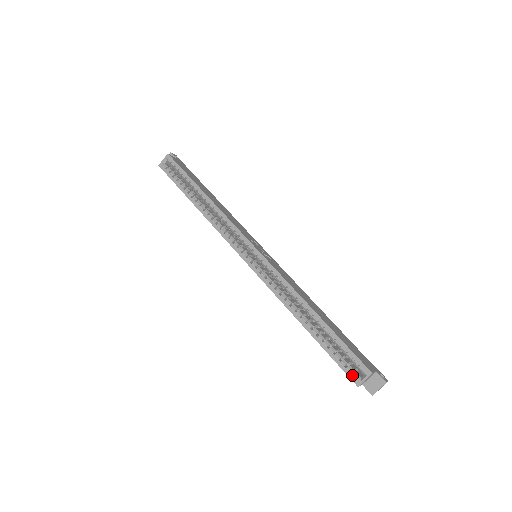
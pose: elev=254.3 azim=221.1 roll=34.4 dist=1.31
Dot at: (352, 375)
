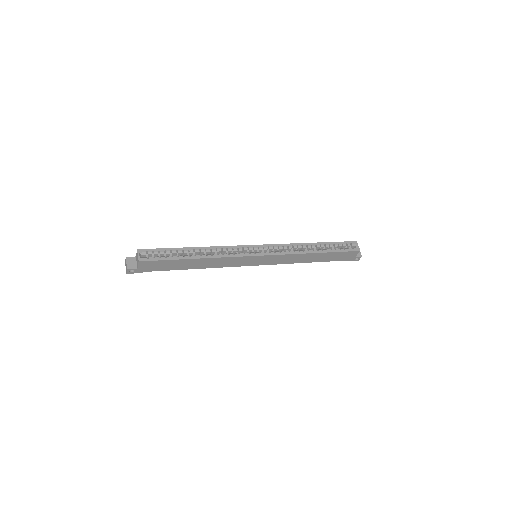
Dot at: (354, 249)
